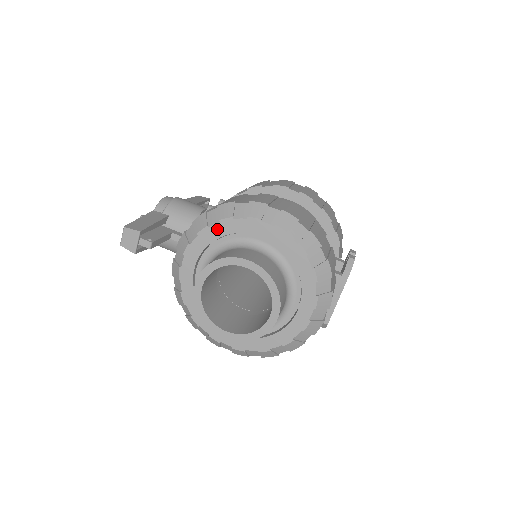
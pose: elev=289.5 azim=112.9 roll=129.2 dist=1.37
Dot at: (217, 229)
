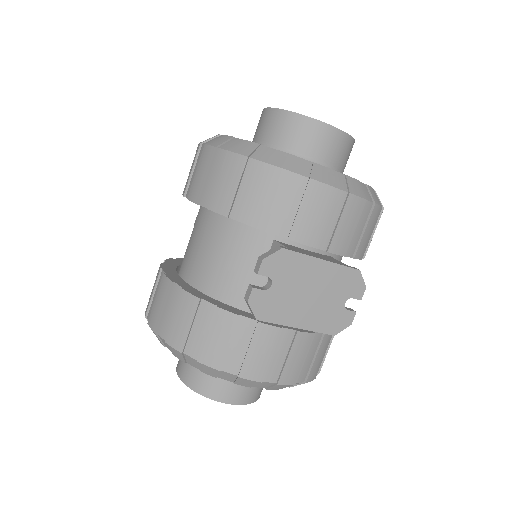
Dot at: occluded
